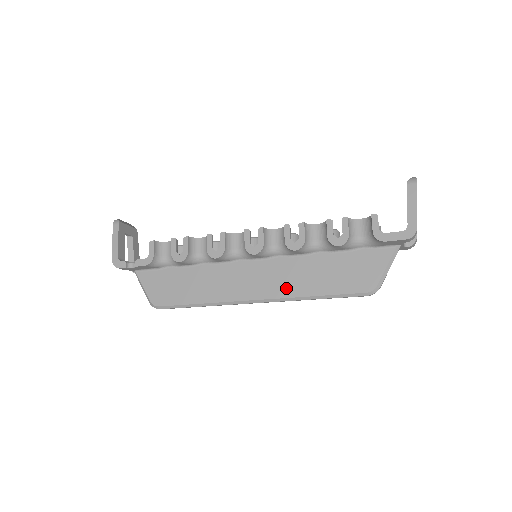
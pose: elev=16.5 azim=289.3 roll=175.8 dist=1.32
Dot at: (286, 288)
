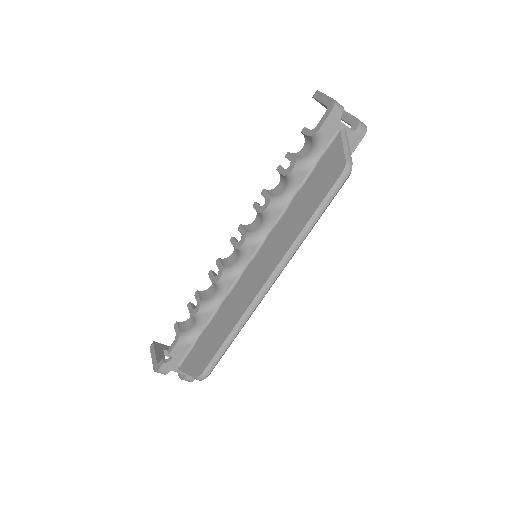
Dot at: (285, 244)
